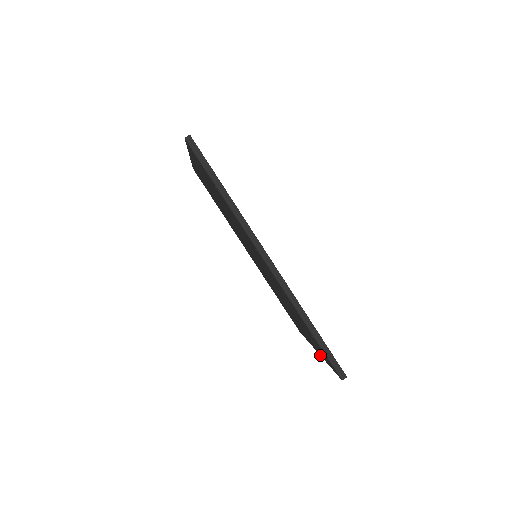
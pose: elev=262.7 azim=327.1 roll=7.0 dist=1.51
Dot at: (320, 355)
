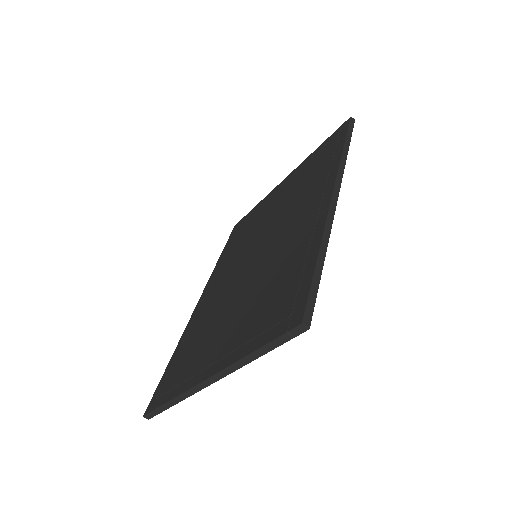
Dot at: (222, 368)
